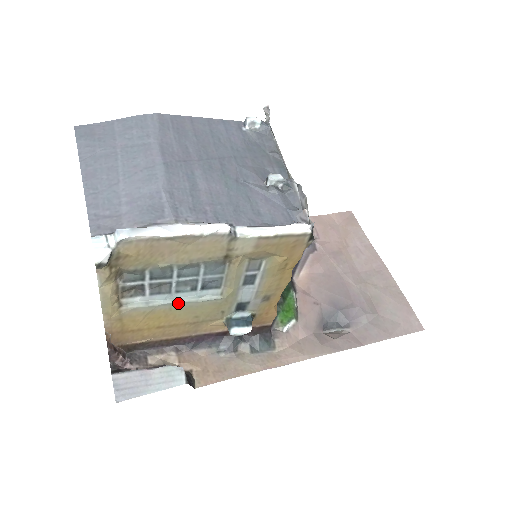
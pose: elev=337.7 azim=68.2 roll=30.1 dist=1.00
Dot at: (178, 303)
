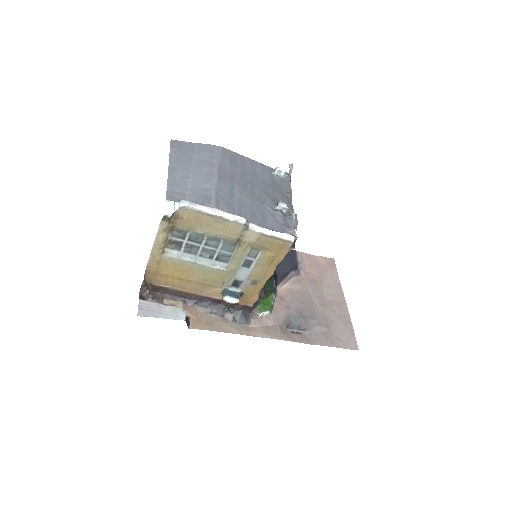
Dot at: (198, 264)
